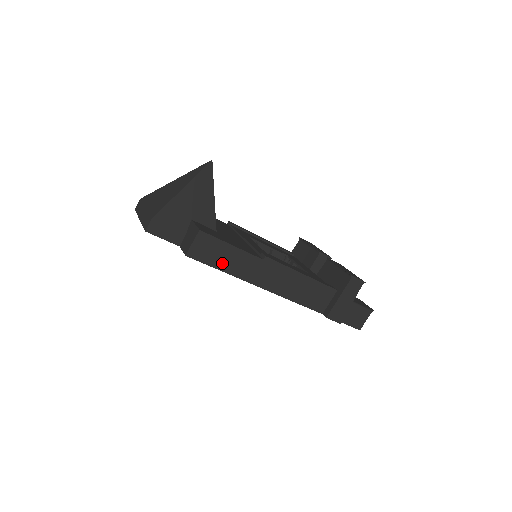
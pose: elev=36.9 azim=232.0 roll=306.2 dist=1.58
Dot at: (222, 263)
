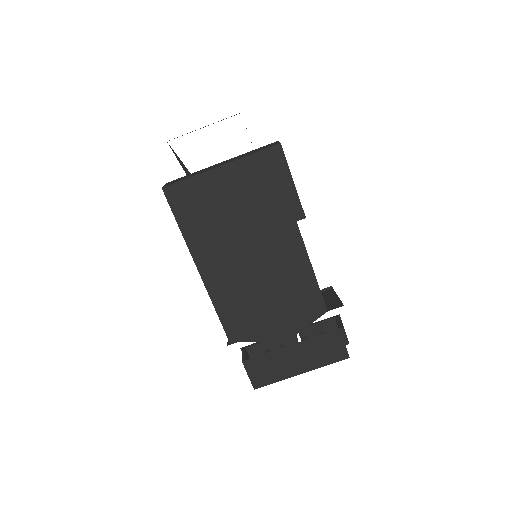
Dot at: occluded
